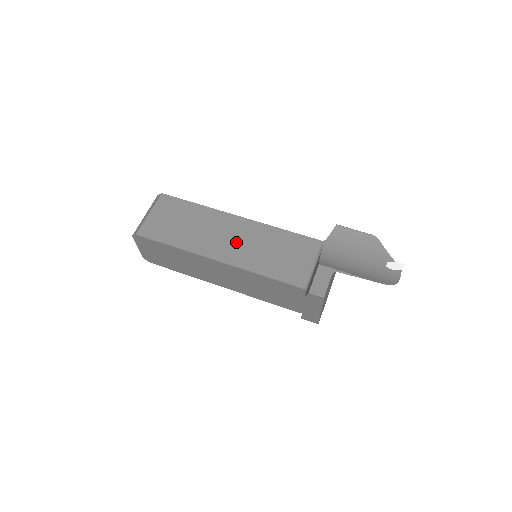
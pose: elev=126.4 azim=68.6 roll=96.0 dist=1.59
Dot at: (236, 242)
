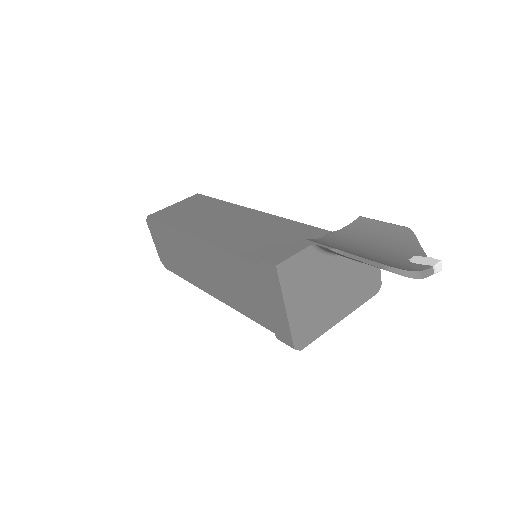
Dot at: (230, 226)
